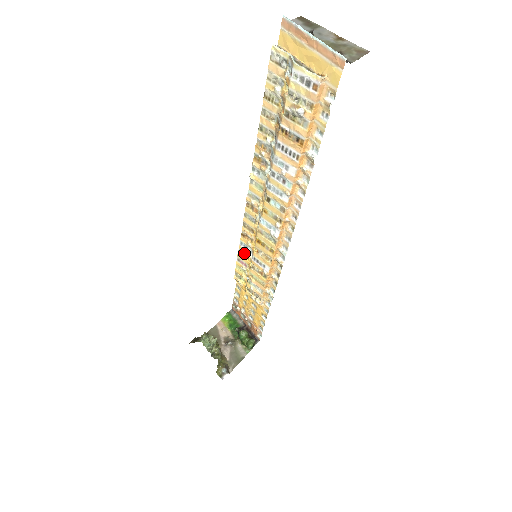
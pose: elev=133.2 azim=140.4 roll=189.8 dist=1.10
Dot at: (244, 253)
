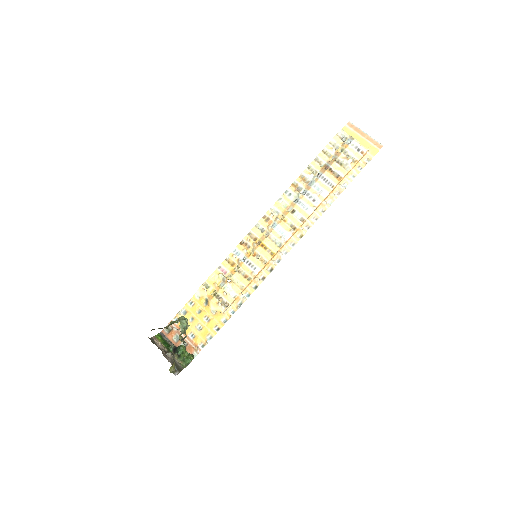
Dot at: (232, 260)
